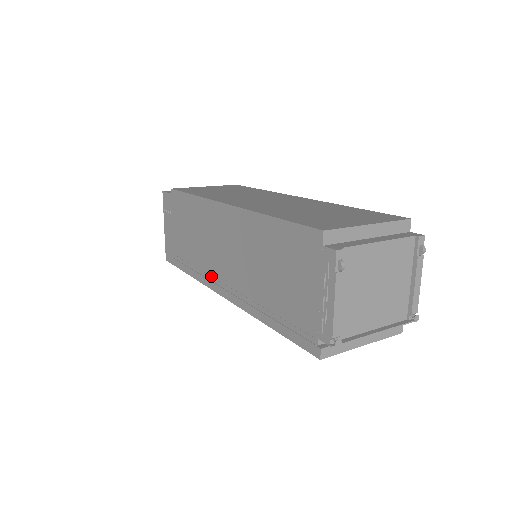
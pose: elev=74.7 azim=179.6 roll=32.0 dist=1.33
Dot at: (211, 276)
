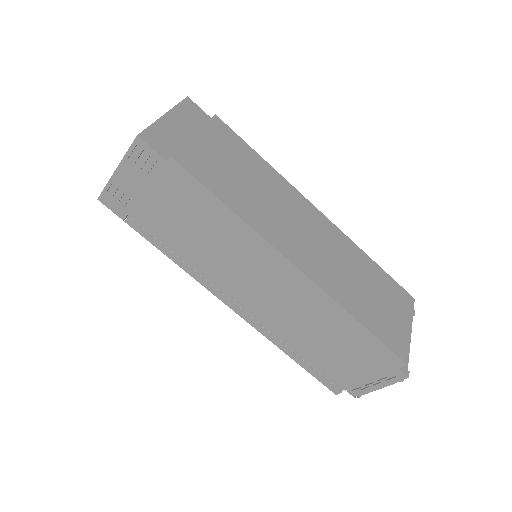
Dot at: (216, 284)
